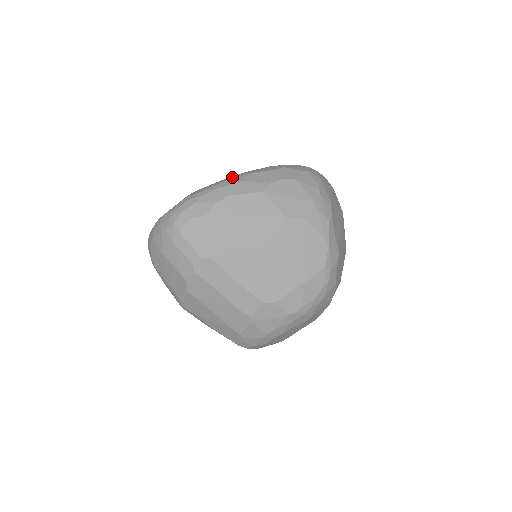
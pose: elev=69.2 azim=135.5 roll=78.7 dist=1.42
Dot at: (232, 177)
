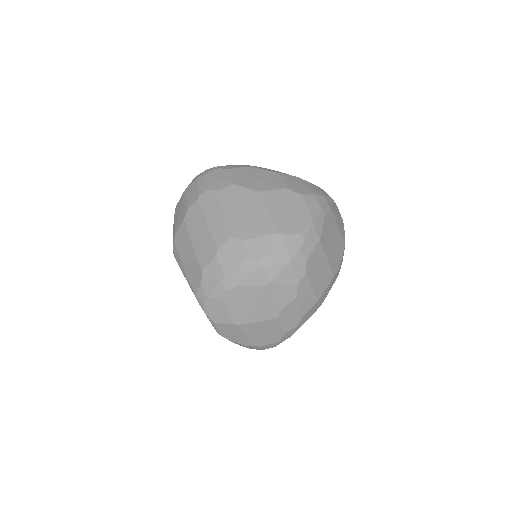
Dot at: occluded
